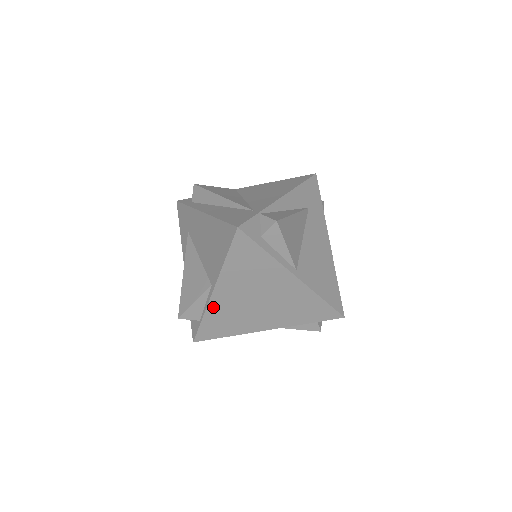
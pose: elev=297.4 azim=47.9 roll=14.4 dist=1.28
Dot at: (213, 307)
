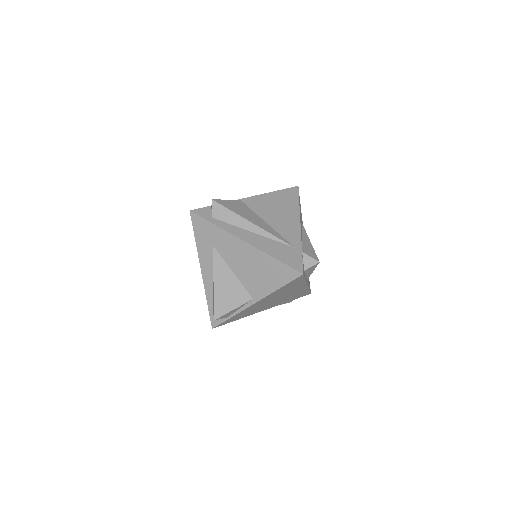
Dot at: (245, 310)
